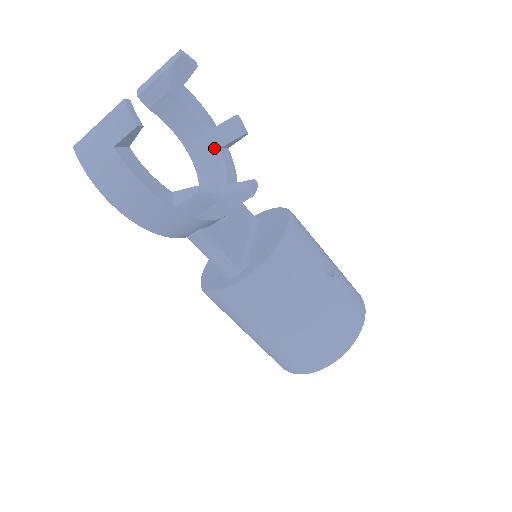
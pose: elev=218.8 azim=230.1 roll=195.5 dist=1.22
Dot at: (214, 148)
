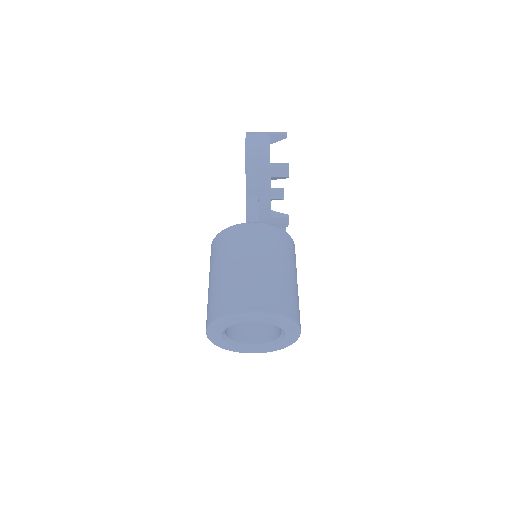
Dot at: occluded
